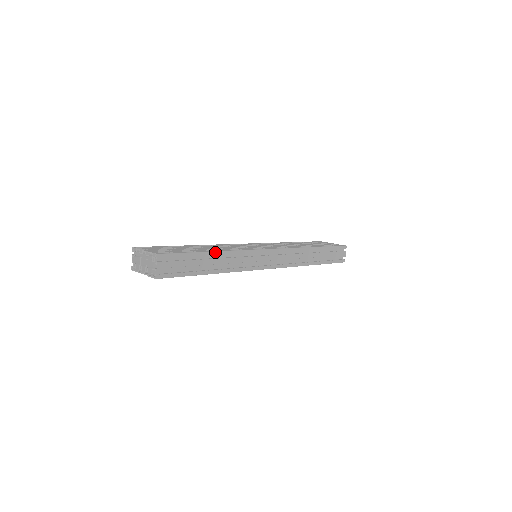
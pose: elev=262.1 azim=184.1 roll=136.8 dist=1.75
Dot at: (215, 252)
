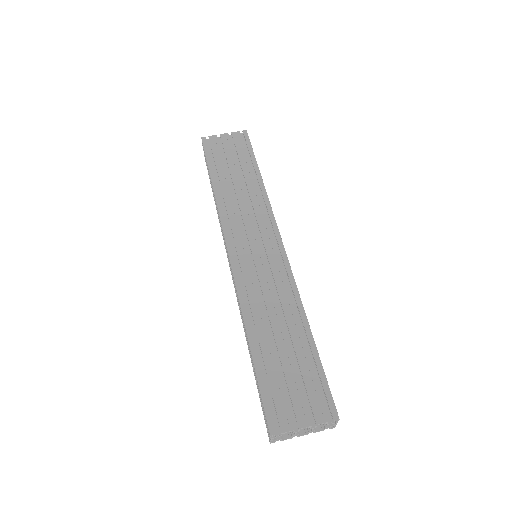
Dot at: occluded
